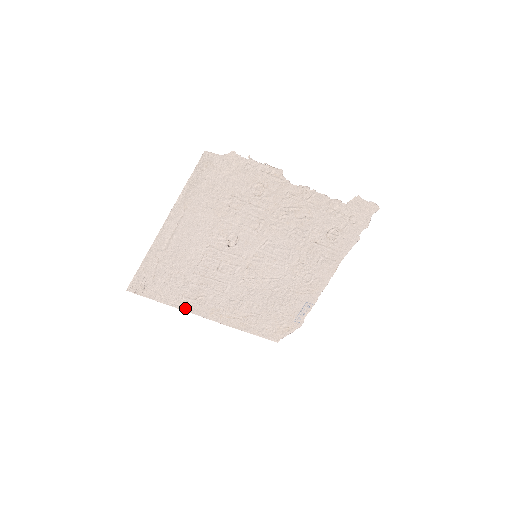
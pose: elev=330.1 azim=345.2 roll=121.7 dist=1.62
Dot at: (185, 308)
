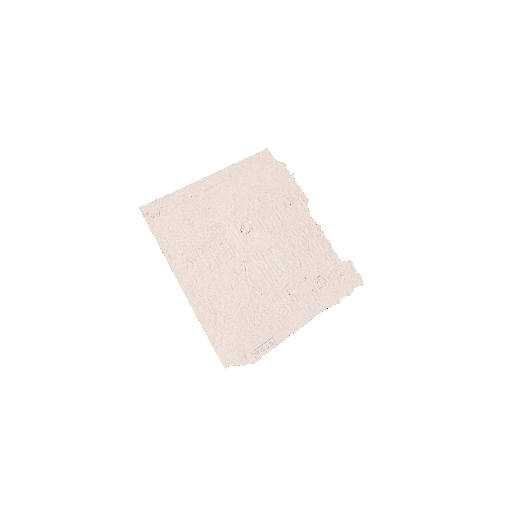
Dot at: (171, 262)
